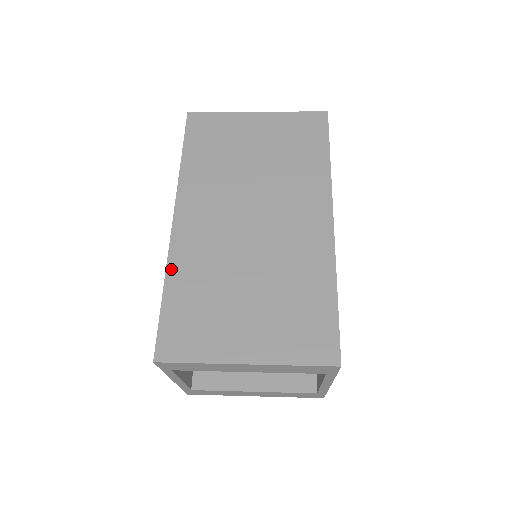
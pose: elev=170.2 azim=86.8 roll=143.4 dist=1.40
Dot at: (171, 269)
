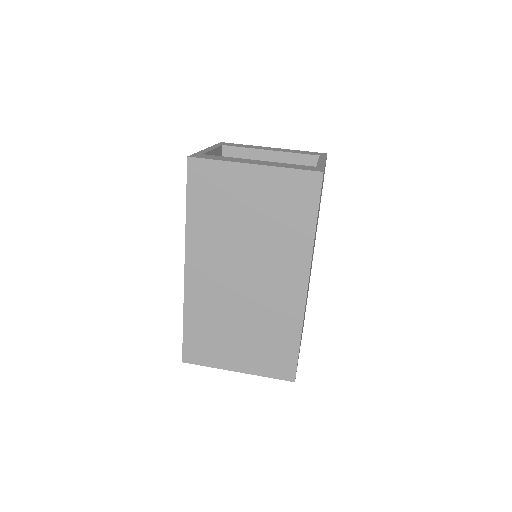
Dot at: (187, 307)
